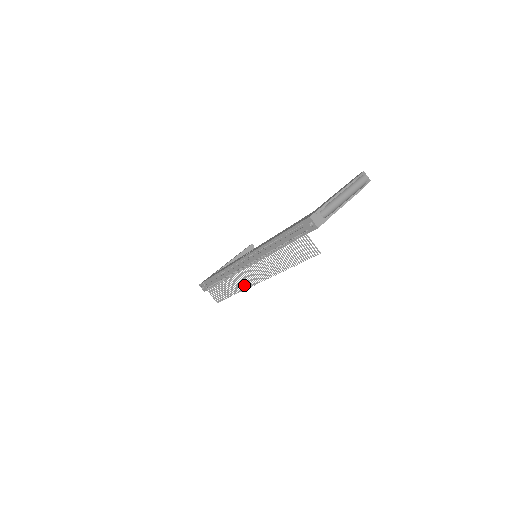
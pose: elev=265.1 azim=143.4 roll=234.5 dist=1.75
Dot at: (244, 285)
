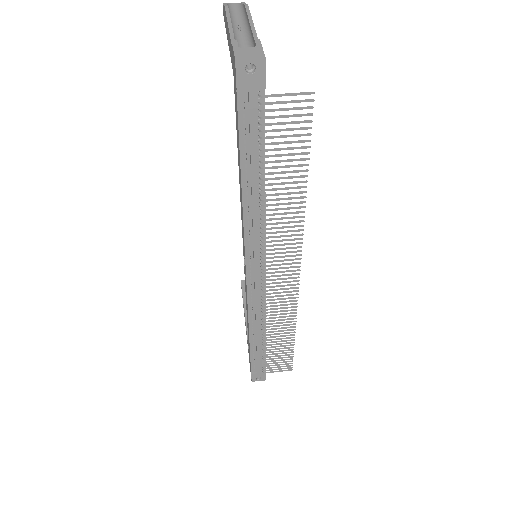
Dot at: (289, 304)
